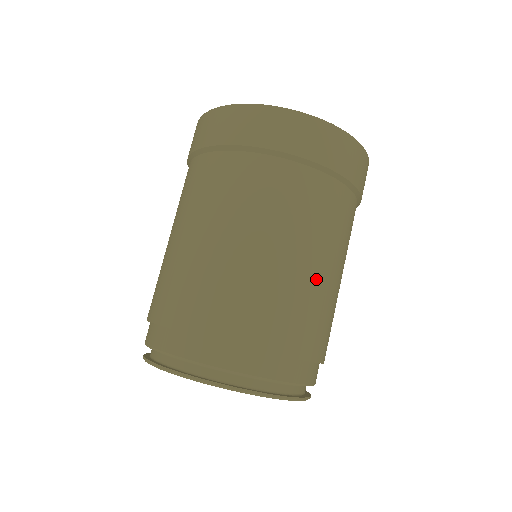
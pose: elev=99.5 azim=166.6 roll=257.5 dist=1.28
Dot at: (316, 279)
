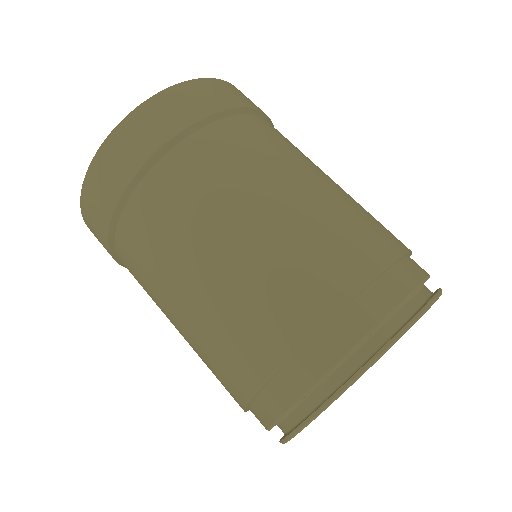
Dot at: (300, 205)
